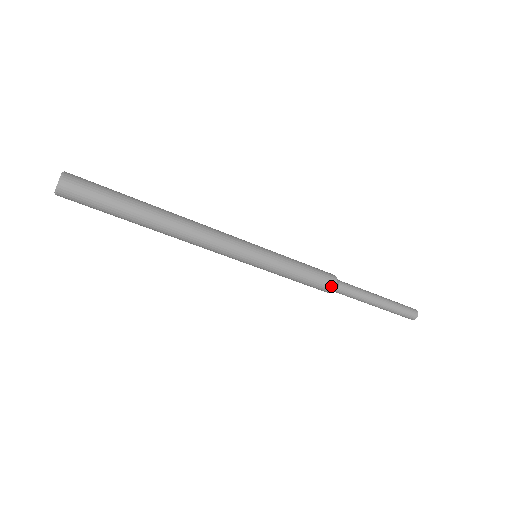
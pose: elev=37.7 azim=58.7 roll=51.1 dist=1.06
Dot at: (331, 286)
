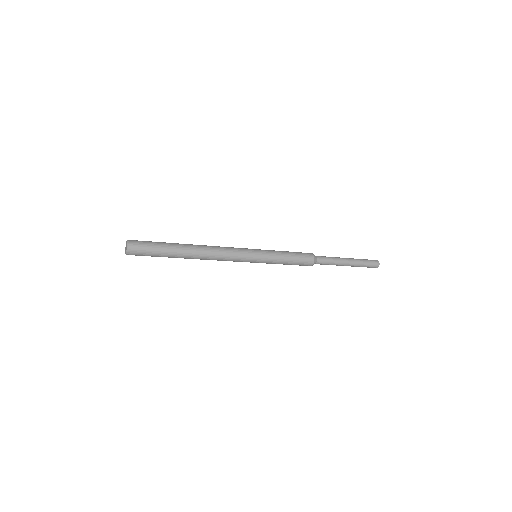
Dot at: (310, 265)
